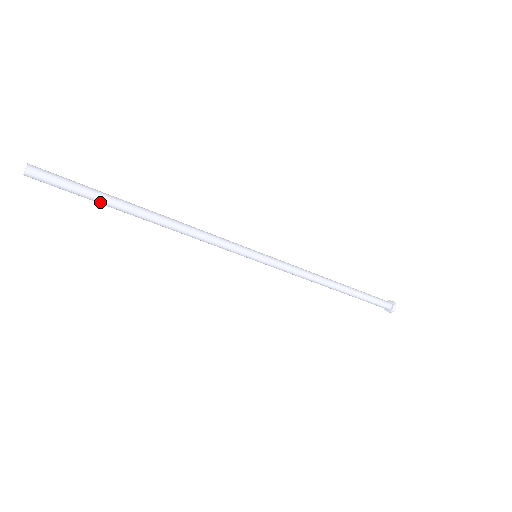
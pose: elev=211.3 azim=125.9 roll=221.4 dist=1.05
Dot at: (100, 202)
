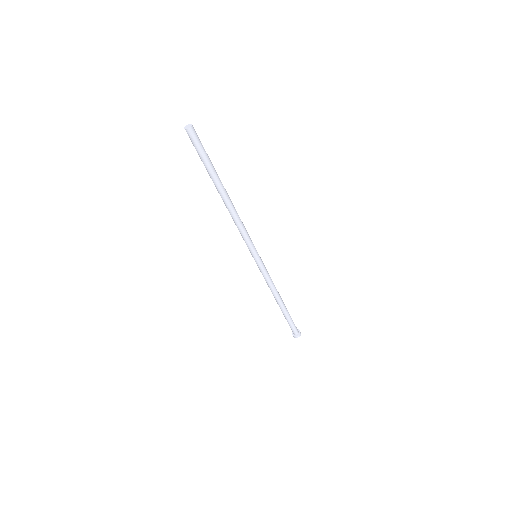
Dot at: (213, 169)
